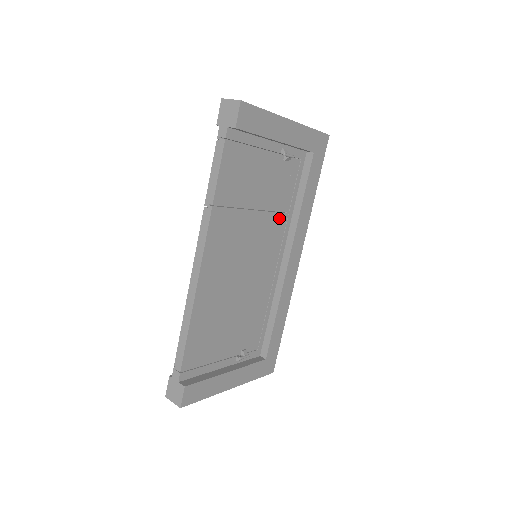
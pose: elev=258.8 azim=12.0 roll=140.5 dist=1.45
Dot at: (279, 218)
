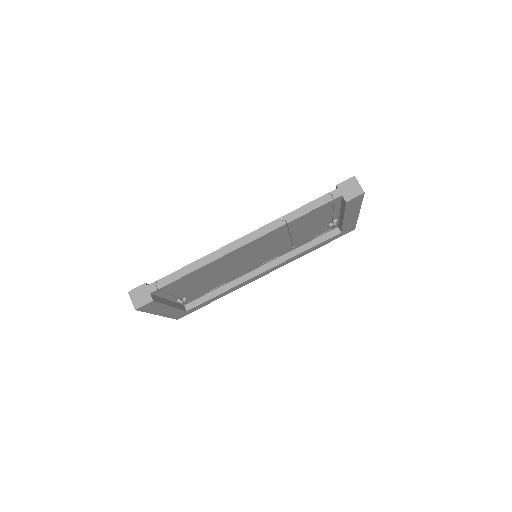
Dot at: (288, 247)
